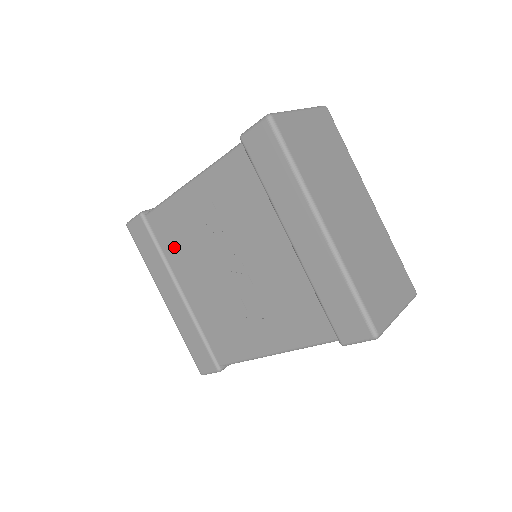
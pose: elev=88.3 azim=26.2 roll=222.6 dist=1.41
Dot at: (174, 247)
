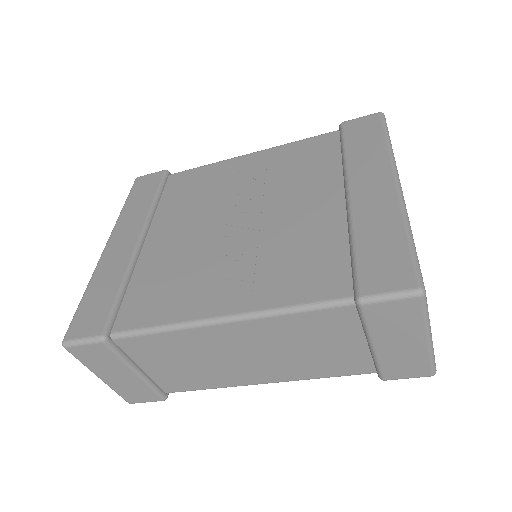
Dot at: (178, 199)
